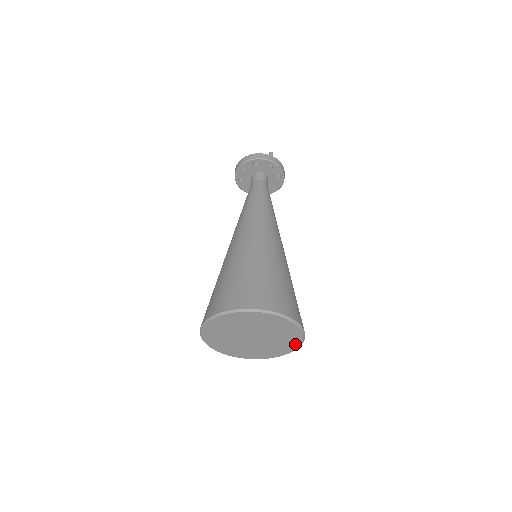
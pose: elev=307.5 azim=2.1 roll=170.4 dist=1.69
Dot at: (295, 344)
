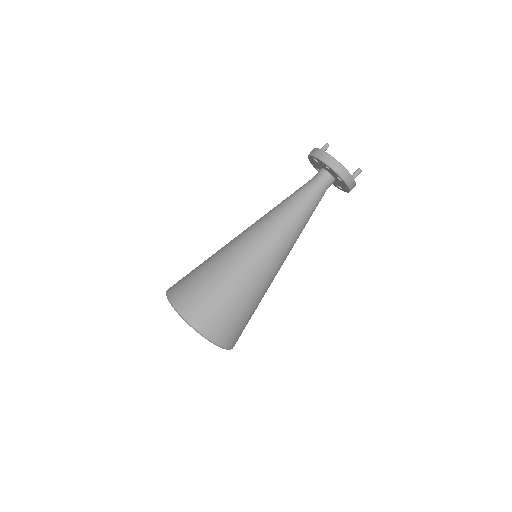
Dot at: occluded
